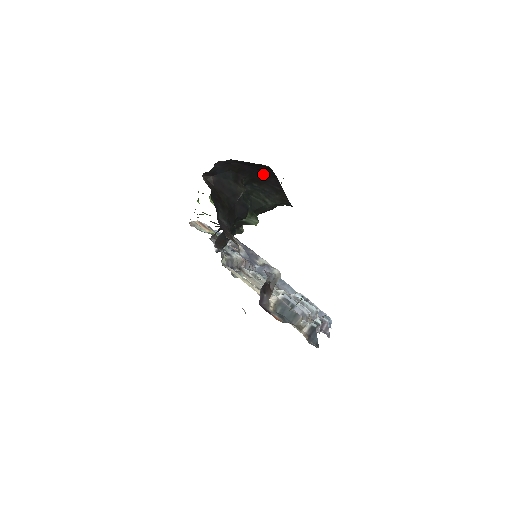
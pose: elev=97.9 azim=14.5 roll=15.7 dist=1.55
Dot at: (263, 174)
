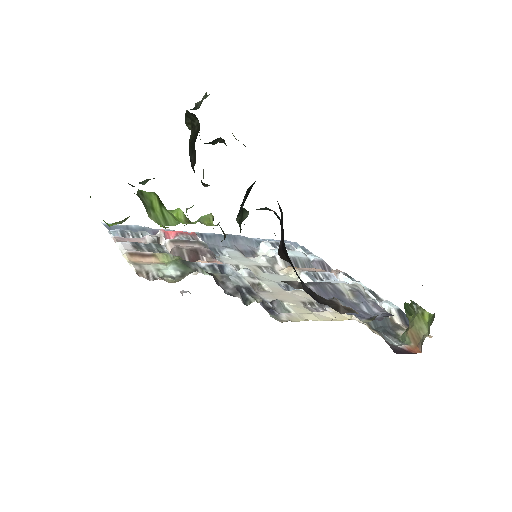
Dot at: occluded
